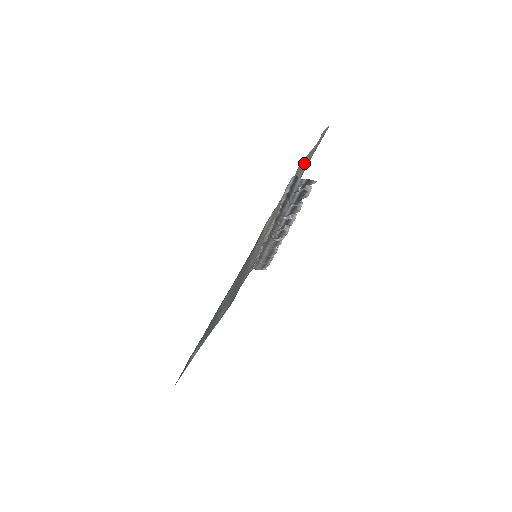
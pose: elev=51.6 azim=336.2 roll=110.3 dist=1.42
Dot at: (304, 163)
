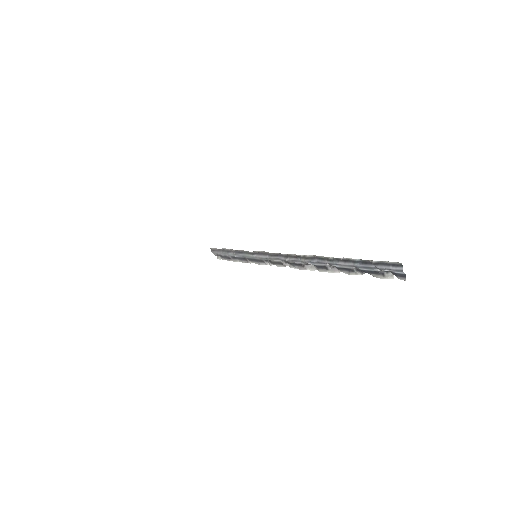
Dot at: occluded
